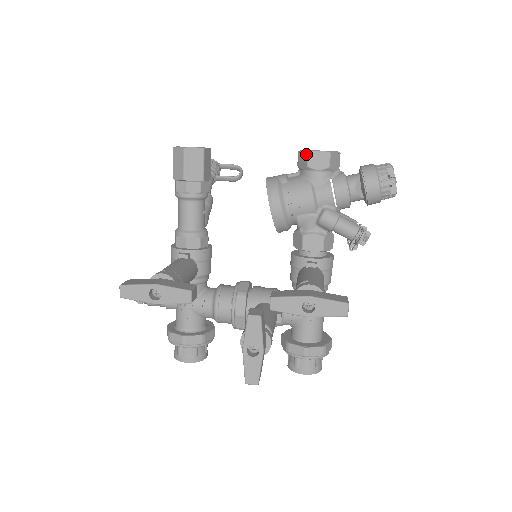
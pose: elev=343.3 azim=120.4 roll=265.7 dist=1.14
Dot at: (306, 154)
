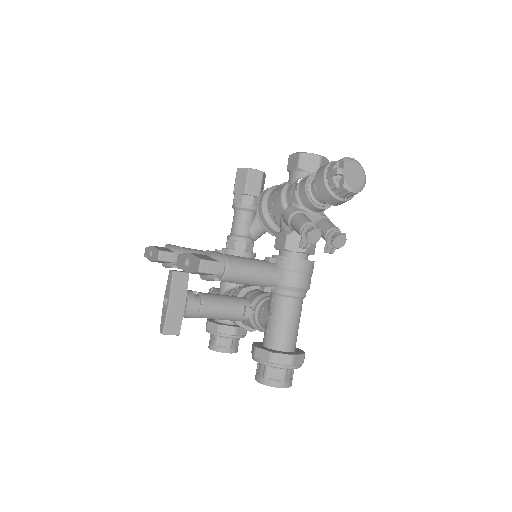
Dot at: (289, 159)
